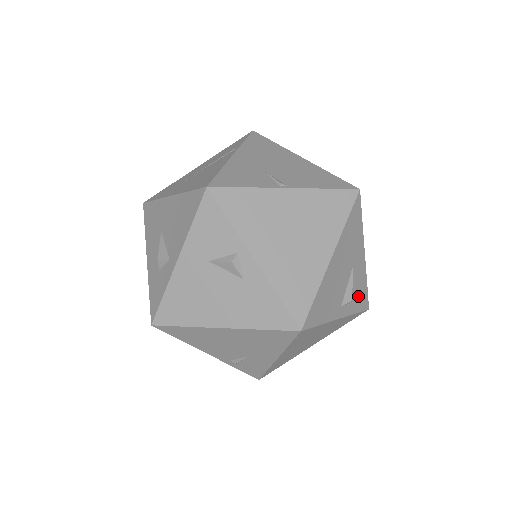
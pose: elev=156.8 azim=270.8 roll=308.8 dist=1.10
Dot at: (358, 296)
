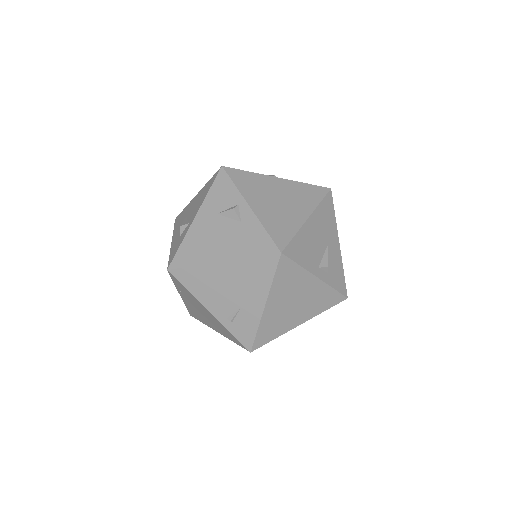
Dot at: (335, 275)
